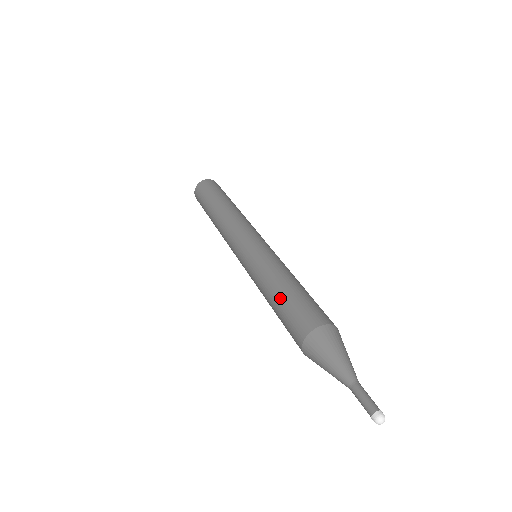
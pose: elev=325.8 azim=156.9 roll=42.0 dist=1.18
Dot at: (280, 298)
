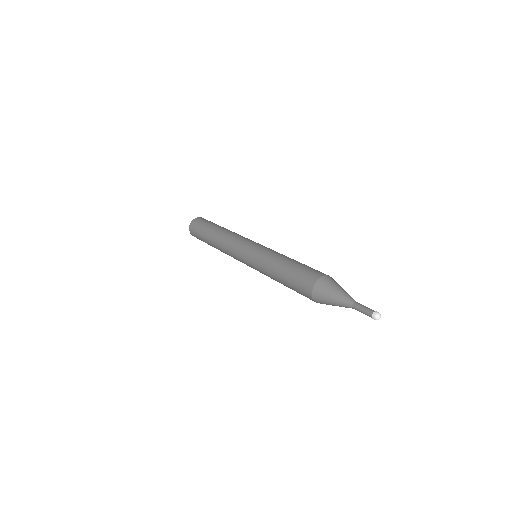
Dot at: (291, 265)
